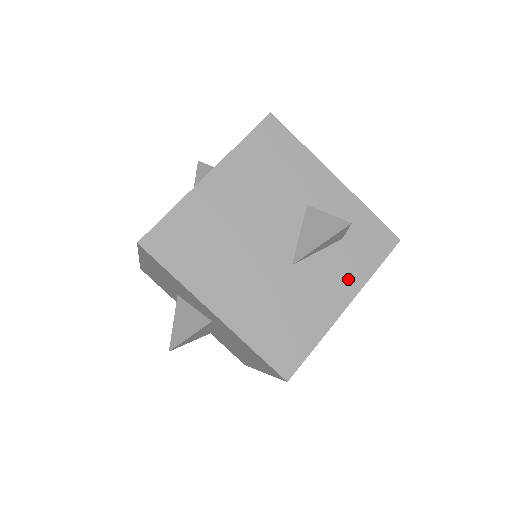
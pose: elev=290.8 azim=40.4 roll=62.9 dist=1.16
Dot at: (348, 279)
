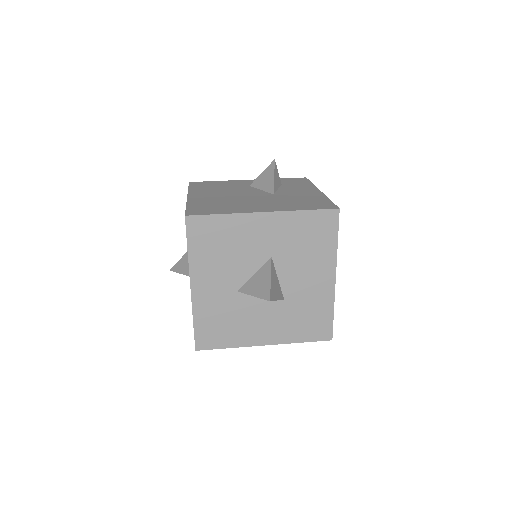
Dot at: (305, 188)
